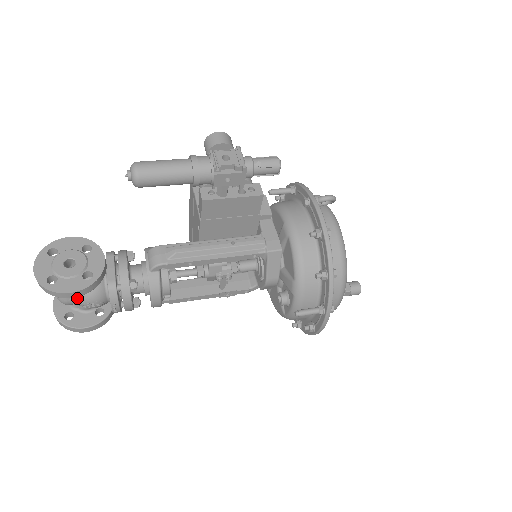
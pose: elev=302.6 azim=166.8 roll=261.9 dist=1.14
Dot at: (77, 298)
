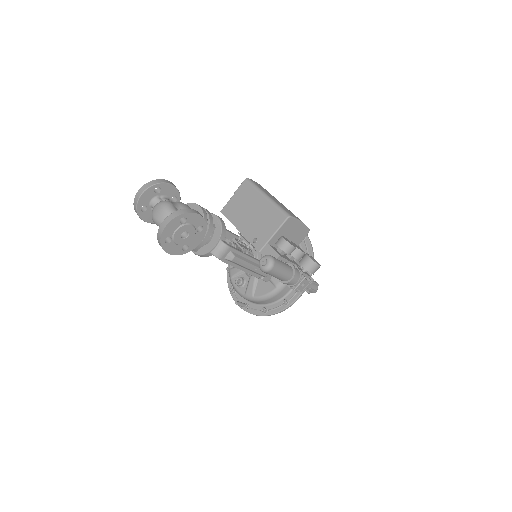
Dot at: occluded
